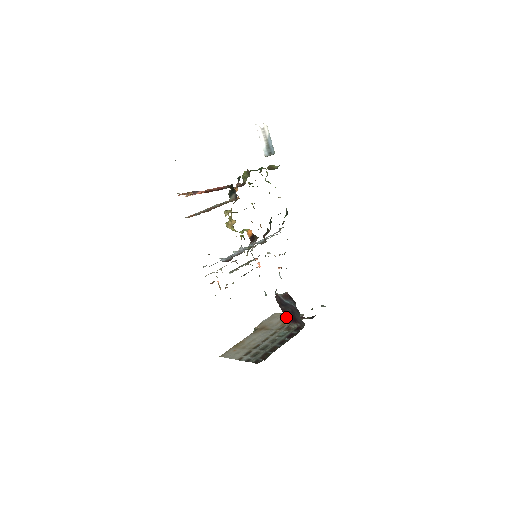
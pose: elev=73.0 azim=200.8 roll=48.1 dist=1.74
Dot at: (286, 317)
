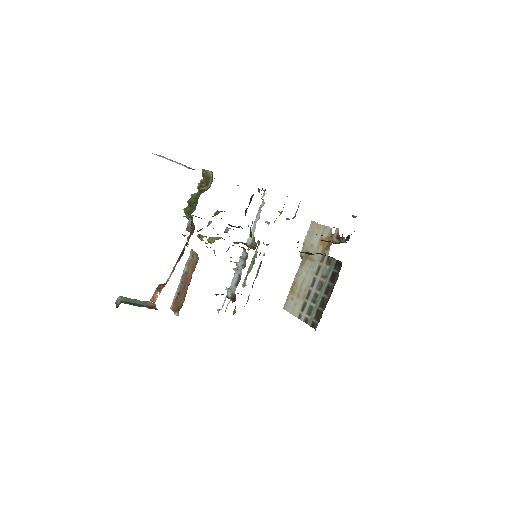
Dot at: occluded
